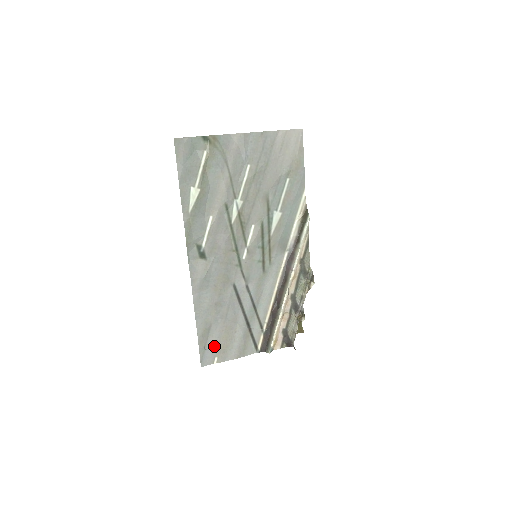
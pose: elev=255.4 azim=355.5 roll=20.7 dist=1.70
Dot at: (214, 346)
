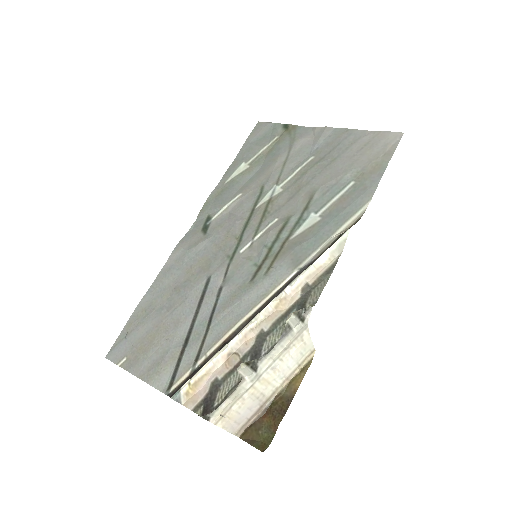
Dot at: (135, 340)
